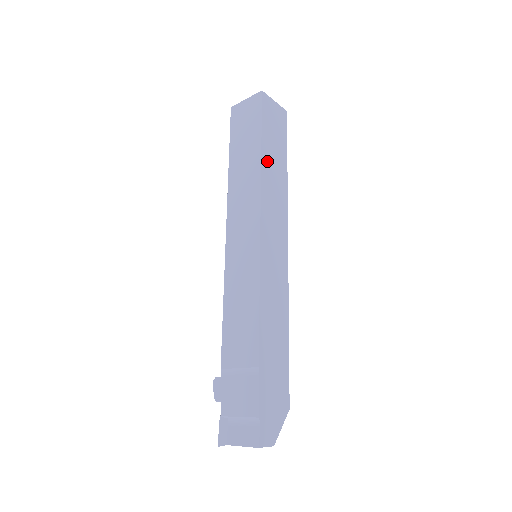
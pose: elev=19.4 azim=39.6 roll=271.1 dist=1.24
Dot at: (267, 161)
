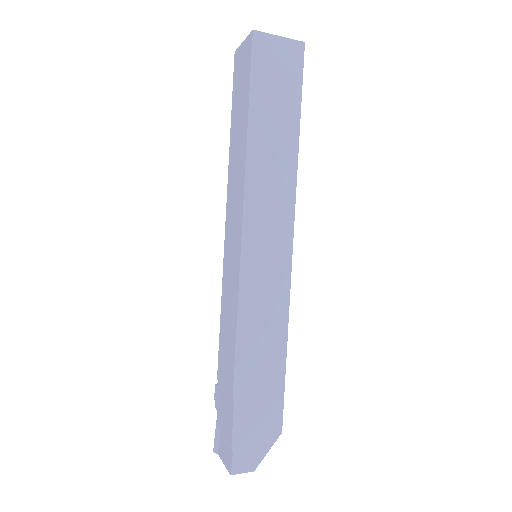
Dot at: (259, 137)
